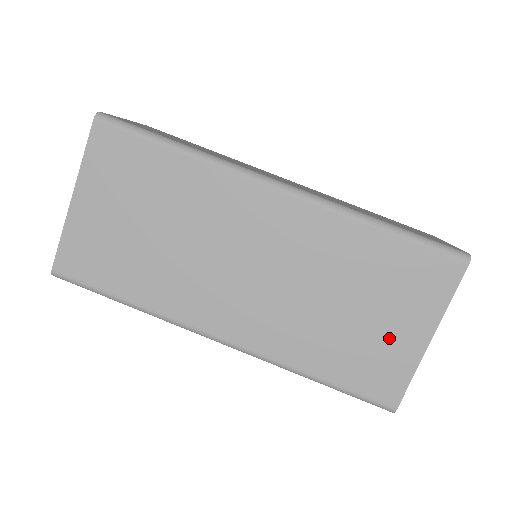
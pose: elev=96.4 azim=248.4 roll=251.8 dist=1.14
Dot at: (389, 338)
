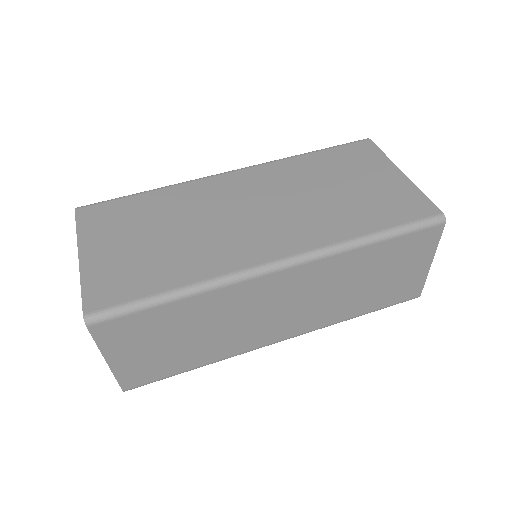
Dot at: (381, 186)
